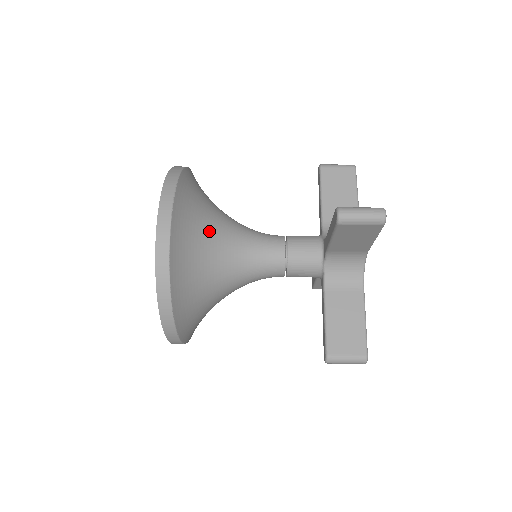
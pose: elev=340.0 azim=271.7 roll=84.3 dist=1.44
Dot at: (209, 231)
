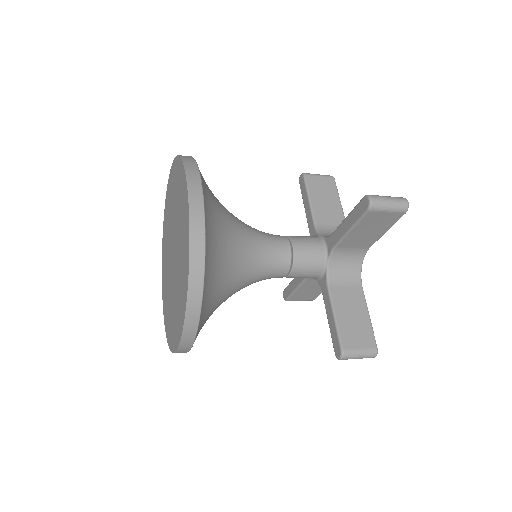
Dot at: (226, 221)
